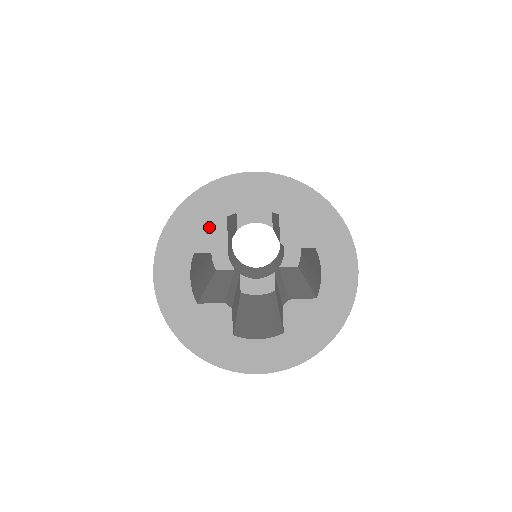
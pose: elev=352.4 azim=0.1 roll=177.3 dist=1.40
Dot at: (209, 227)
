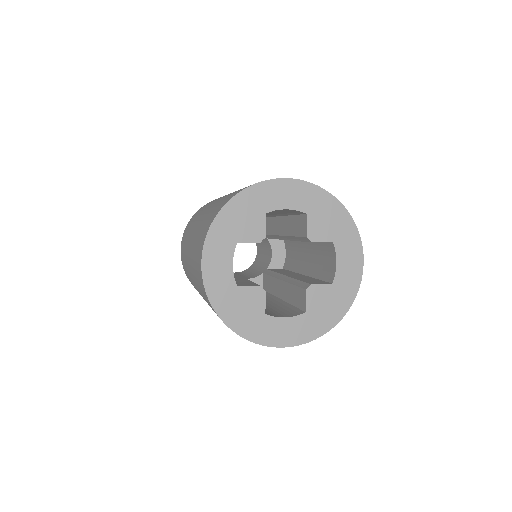
Dot at: (251, 221)
